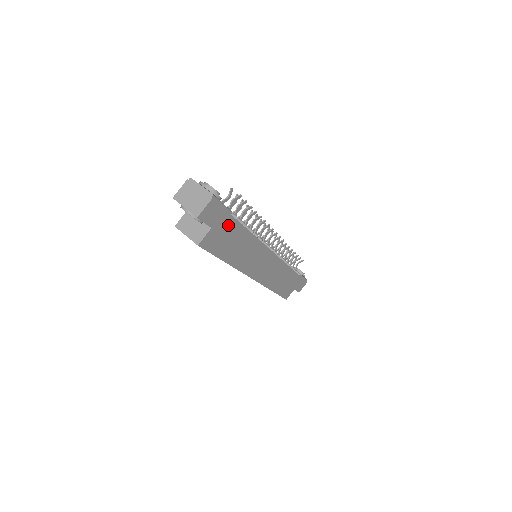
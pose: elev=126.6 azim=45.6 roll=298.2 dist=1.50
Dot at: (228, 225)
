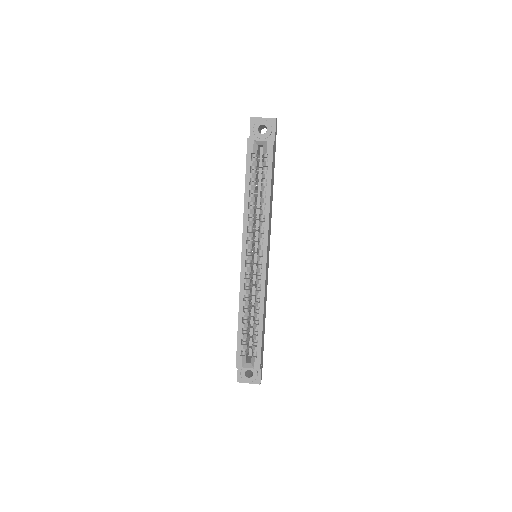
Dot at: (274, 159)
